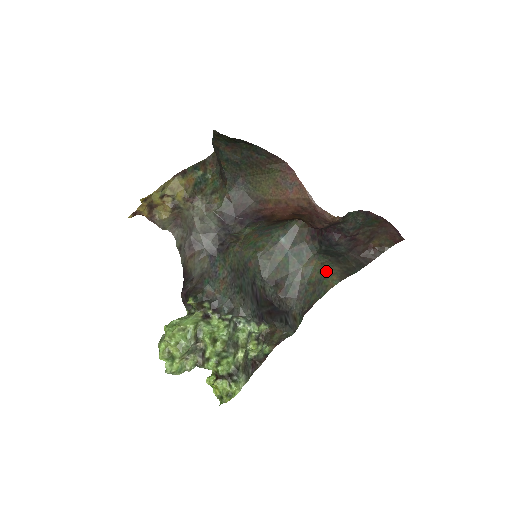
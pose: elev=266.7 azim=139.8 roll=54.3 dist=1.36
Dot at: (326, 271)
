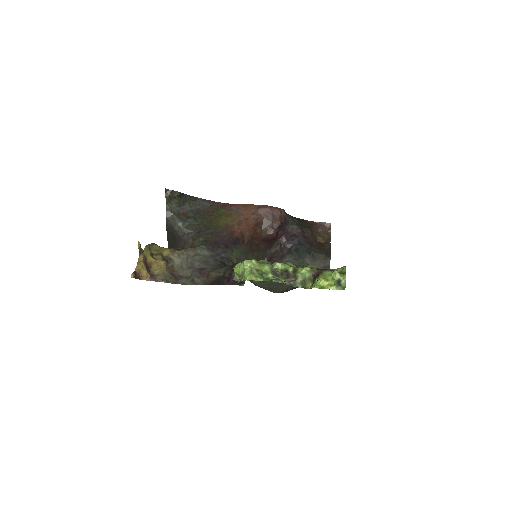
Dot at: occluded
